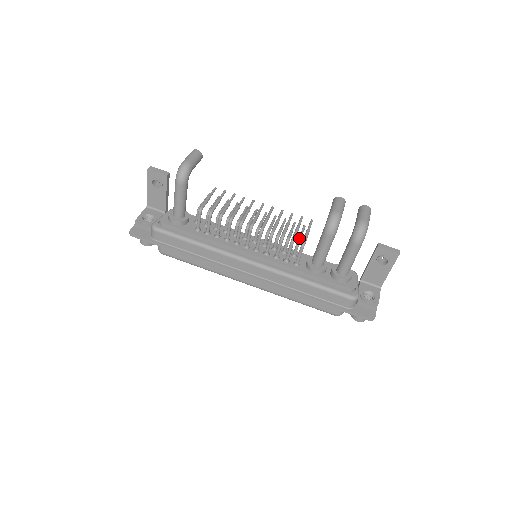
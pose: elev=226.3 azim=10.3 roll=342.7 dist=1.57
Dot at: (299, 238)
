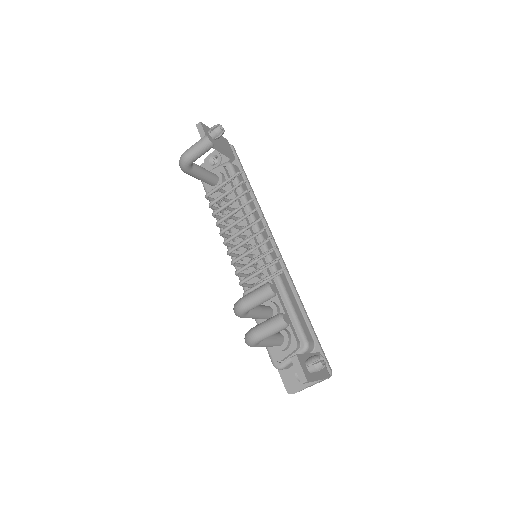
Dot at: (261, 280)
